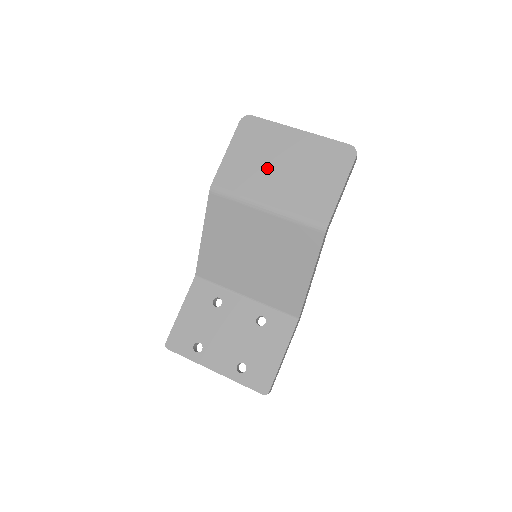
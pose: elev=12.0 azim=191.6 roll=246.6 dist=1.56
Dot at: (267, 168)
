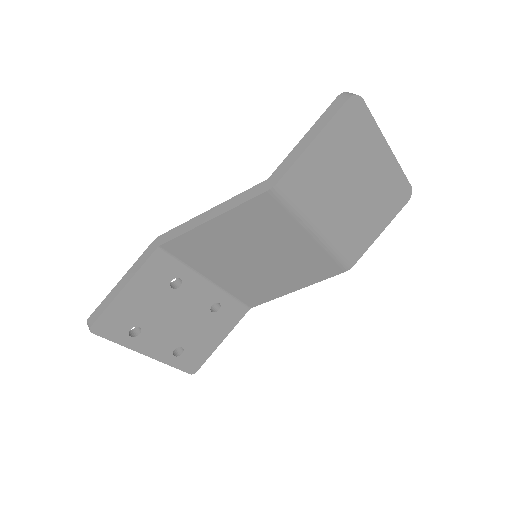
Dot at: (341, 184)
